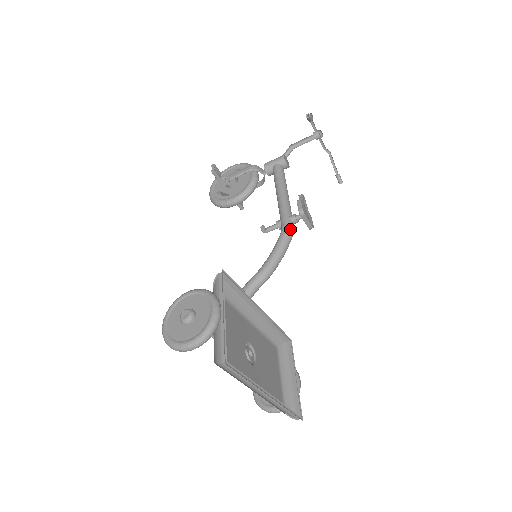
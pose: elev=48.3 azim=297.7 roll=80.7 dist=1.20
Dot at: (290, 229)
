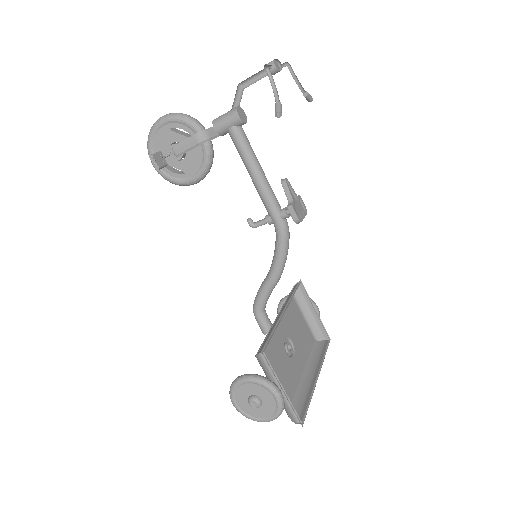
Dot at: (286, 231)
